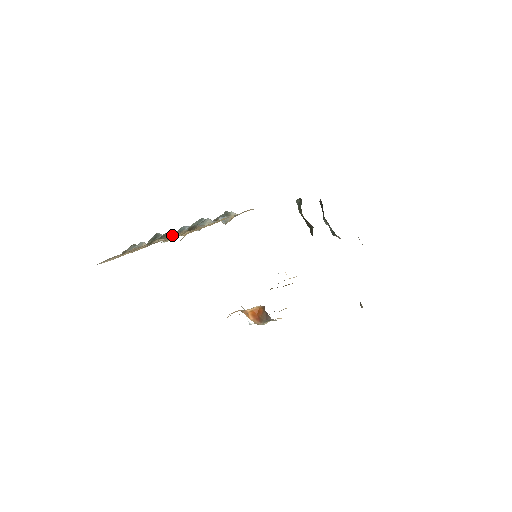
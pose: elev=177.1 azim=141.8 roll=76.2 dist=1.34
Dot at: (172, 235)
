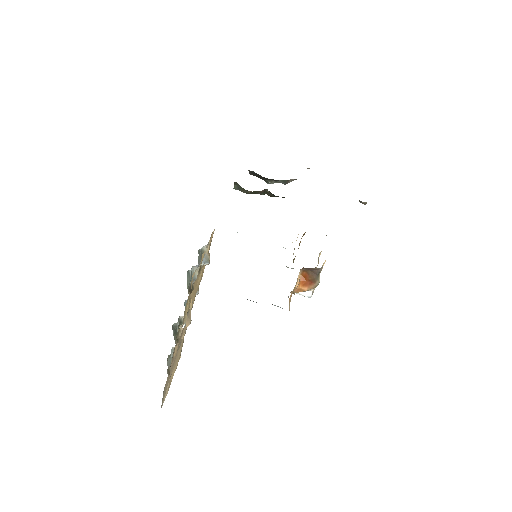
Dot at: occluded
